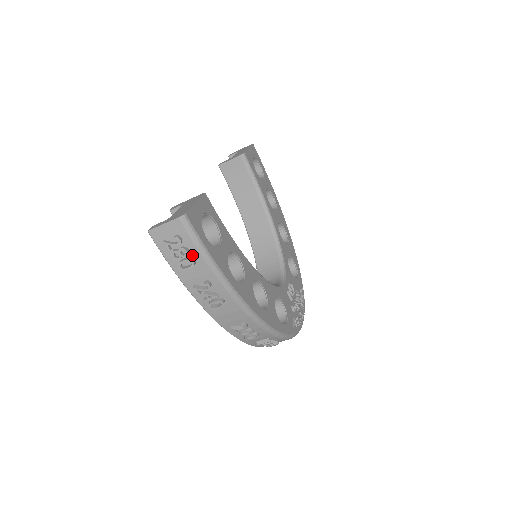
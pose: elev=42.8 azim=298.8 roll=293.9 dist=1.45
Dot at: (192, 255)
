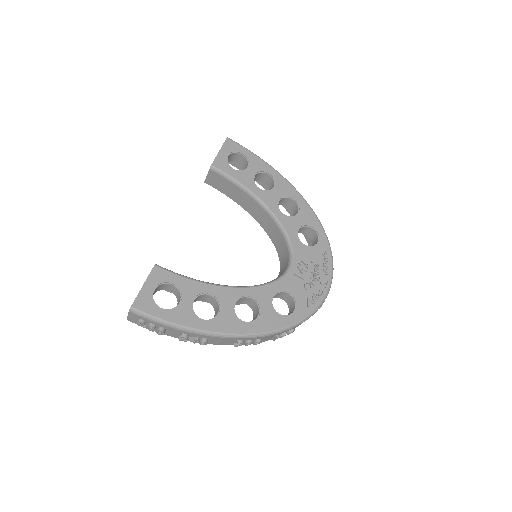
Dot at: (158, 325)
